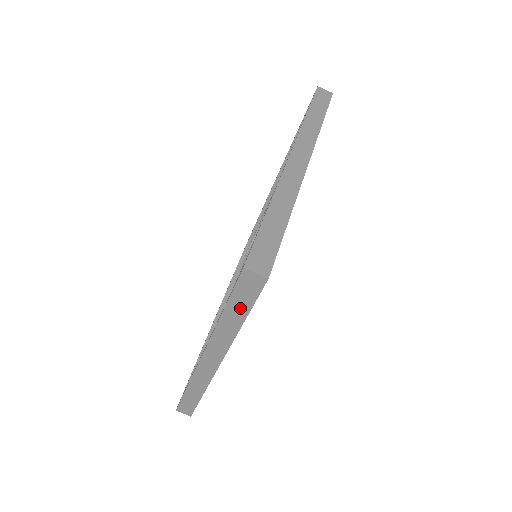
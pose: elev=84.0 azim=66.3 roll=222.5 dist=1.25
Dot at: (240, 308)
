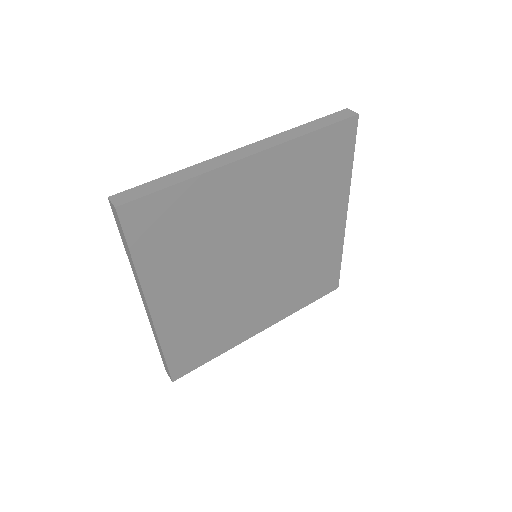
Dot at: (323, 123)
